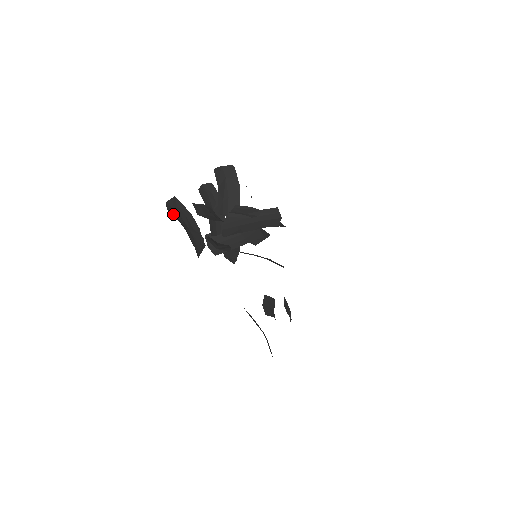
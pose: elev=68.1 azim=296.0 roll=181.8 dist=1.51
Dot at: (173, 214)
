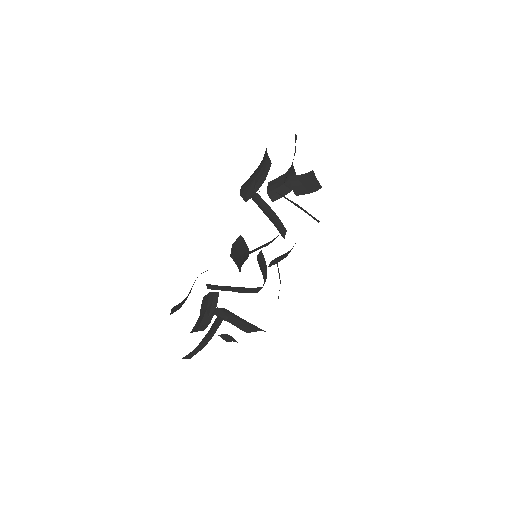
Dot at: (264, 155)
